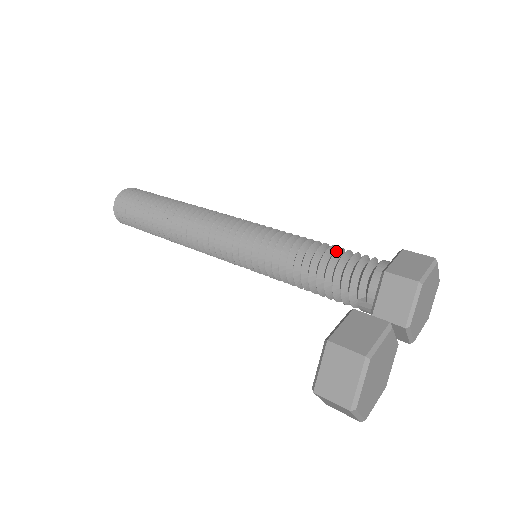
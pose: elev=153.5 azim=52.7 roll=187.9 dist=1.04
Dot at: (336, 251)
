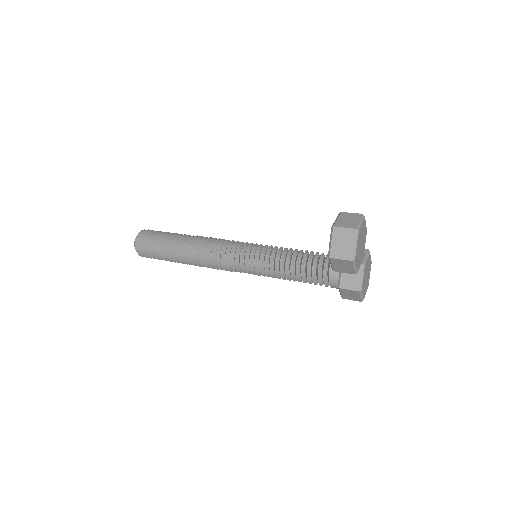
Dot at: occluded
